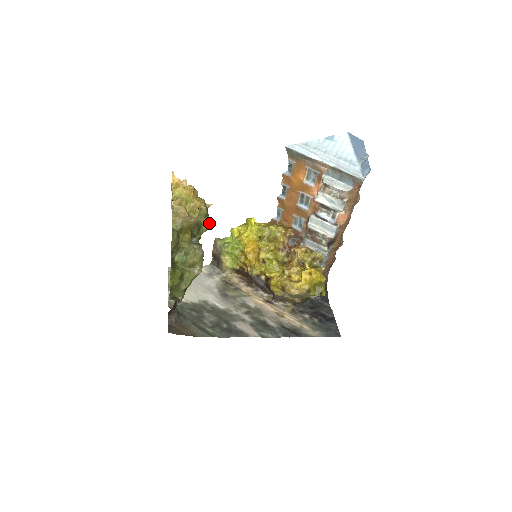
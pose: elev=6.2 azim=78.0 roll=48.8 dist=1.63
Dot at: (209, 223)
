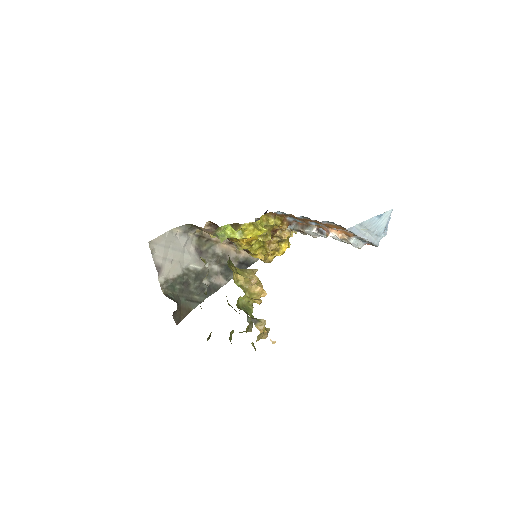
Dot at: occluded
